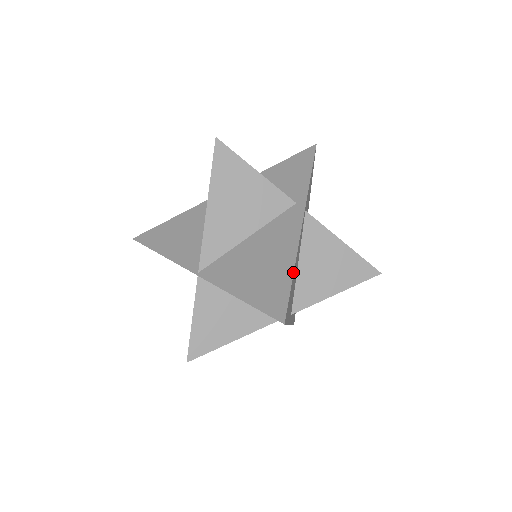
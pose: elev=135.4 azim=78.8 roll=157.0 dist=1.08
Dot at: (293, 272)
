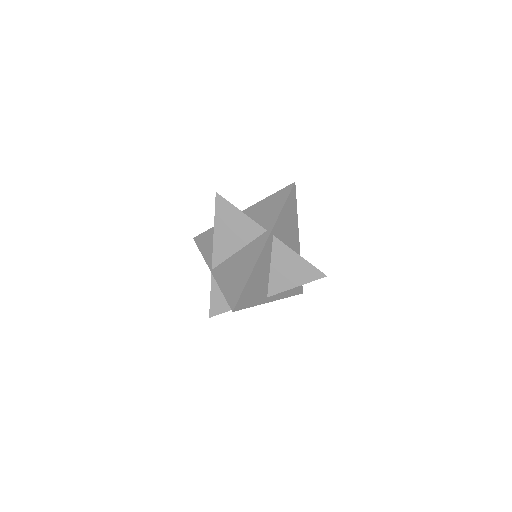
Dot at: (247, 280)
